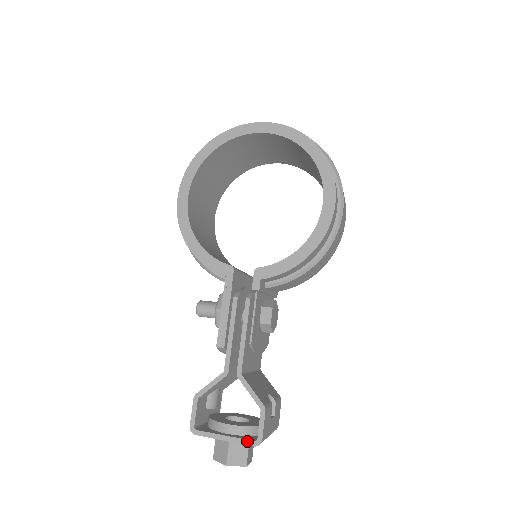
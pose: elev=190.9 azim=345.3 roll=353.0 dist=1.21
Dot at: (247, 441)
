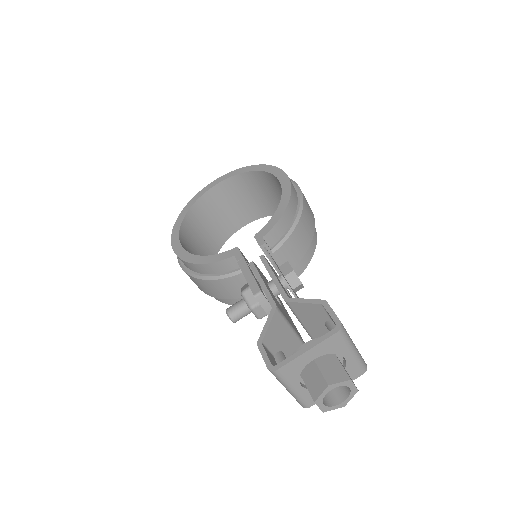
Dot at: (328, 333)
